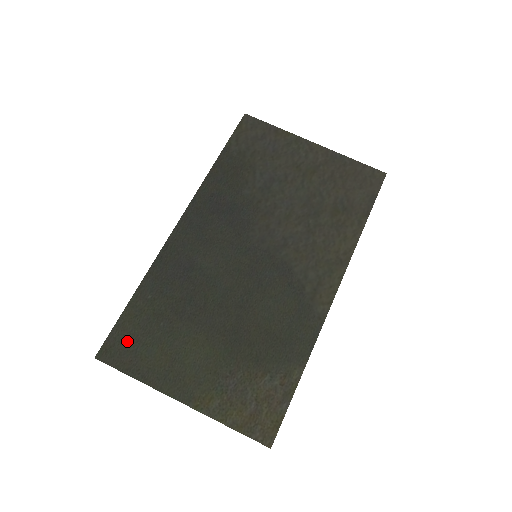
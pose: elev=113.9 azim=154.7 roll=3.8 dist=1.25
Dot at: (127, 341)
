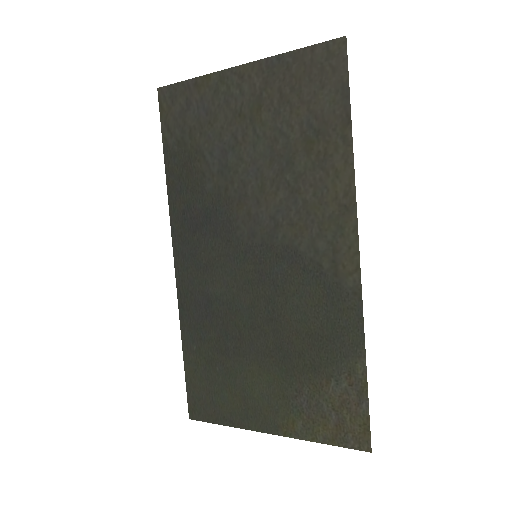
Dot at: (202, 395)
